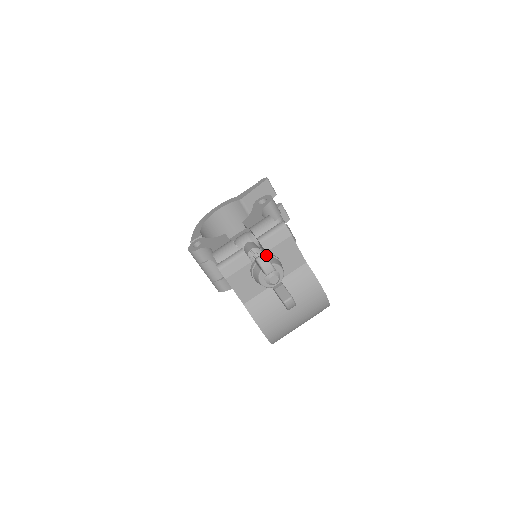
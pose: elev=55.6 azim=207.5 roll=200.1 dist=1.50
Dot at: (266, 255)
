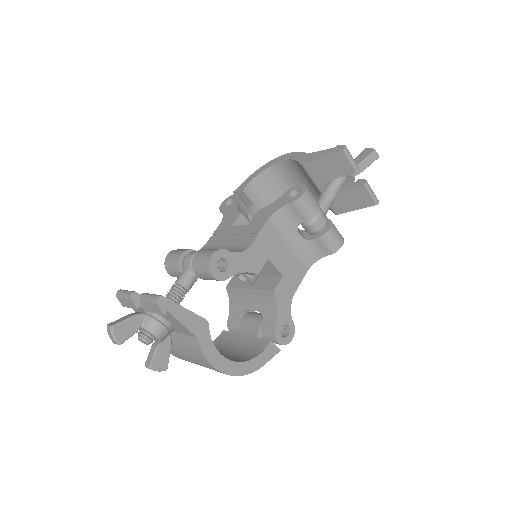
Dot at: (149, 313)
